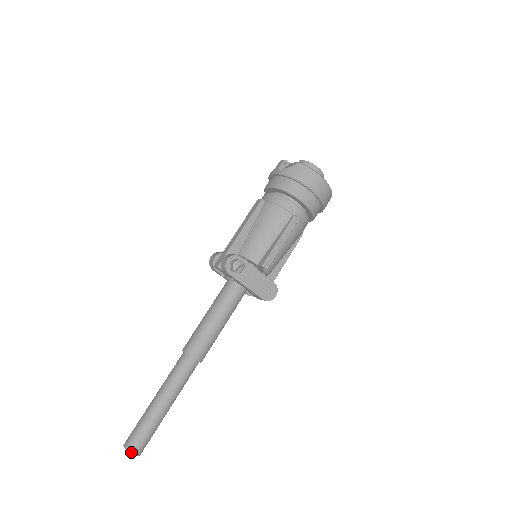
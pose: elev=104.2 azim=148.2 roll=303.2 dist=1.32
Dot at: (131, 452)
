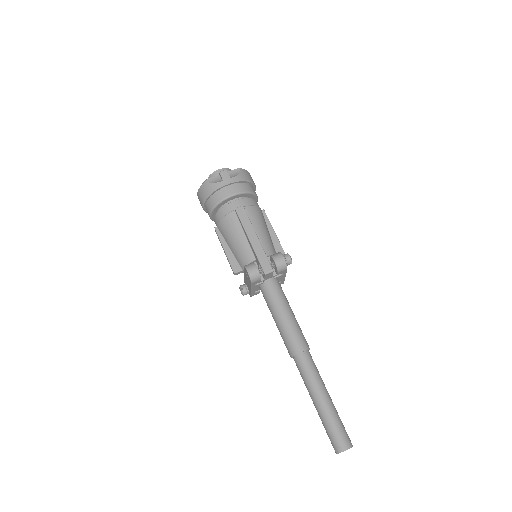
Dot at: occluded
